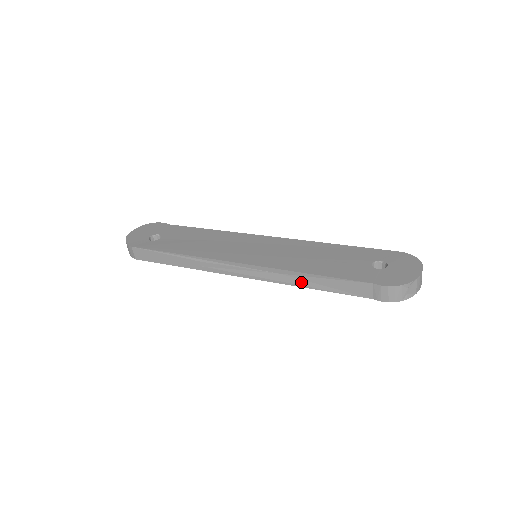
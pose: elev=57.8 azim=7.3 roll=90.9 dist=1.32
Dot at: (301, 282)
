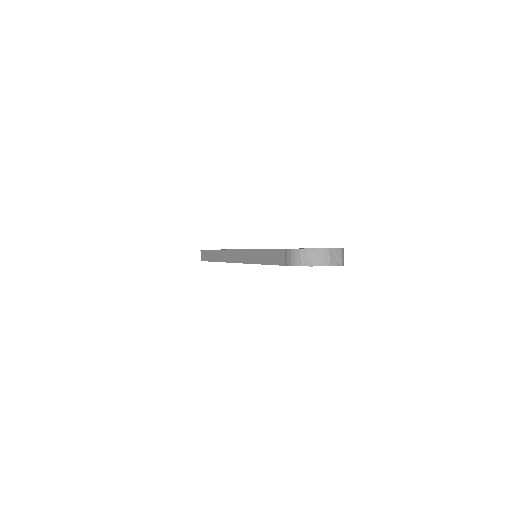
Dot at: (256, 259)
